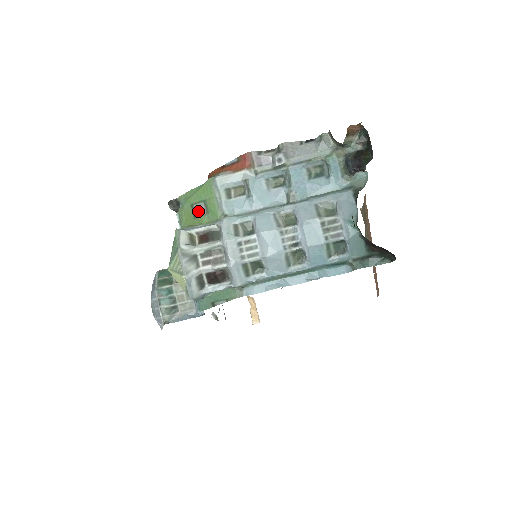
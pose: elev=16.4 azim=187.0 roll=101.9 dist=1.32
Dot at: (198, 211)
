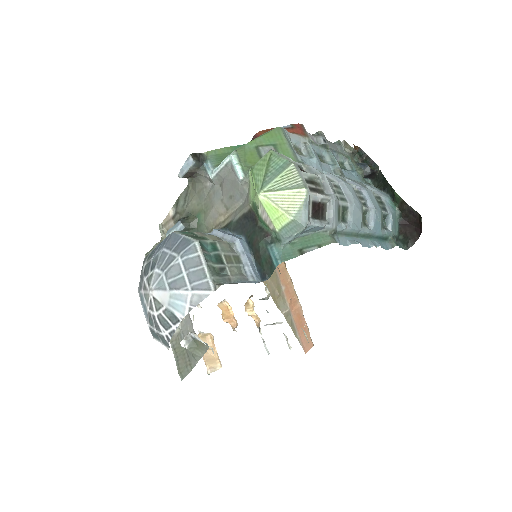
Dot at: occluded
